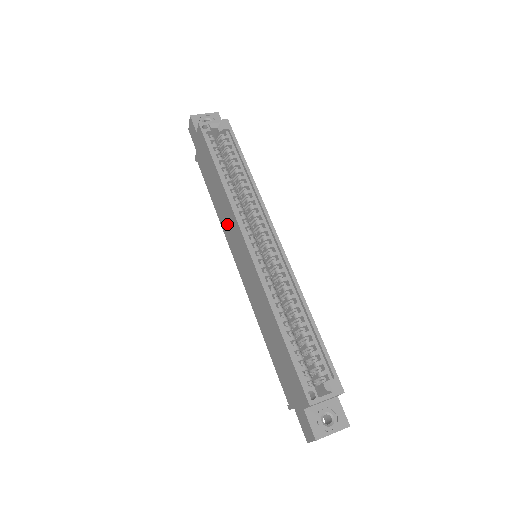
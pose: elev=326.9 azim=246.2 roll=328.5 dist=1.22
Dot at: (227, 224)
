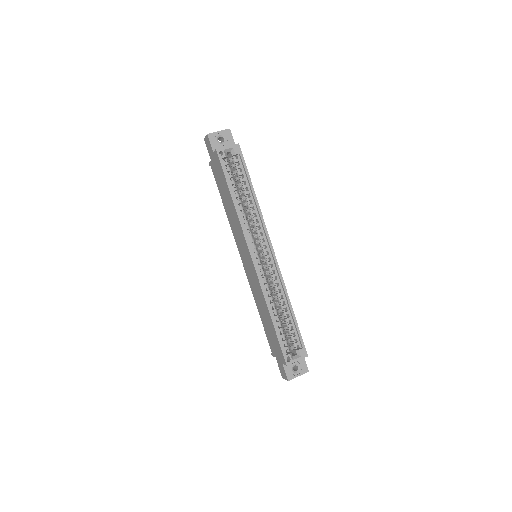
Dot at: (236, 231)
